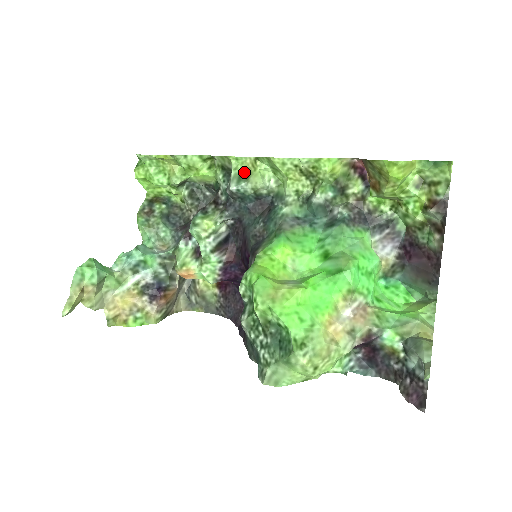
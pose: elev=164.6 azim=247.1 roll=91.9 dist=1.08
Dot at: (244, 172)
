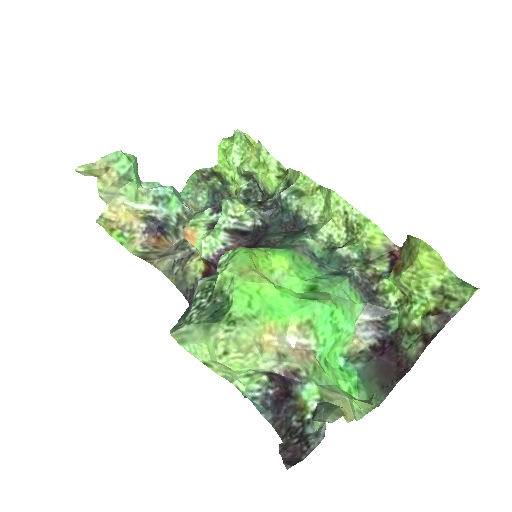
Dot at: (302, 190)
